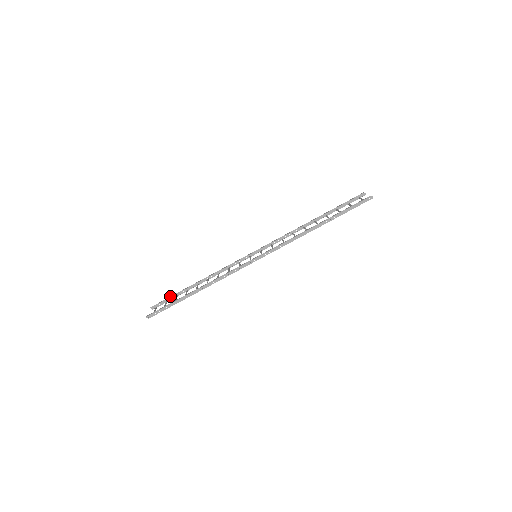
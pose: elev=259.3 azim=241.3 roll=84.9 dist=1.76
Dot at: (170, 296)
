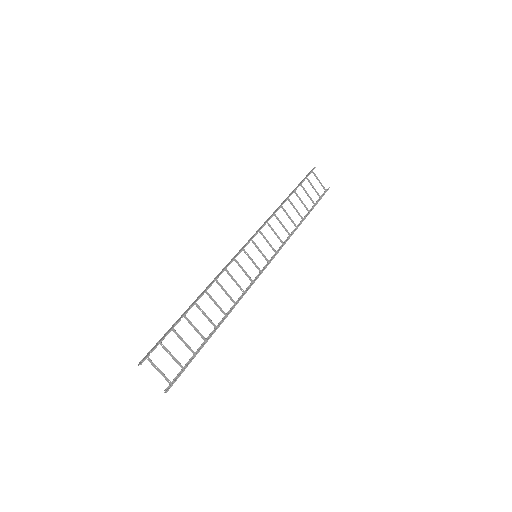
Dot at: (187, 364)
